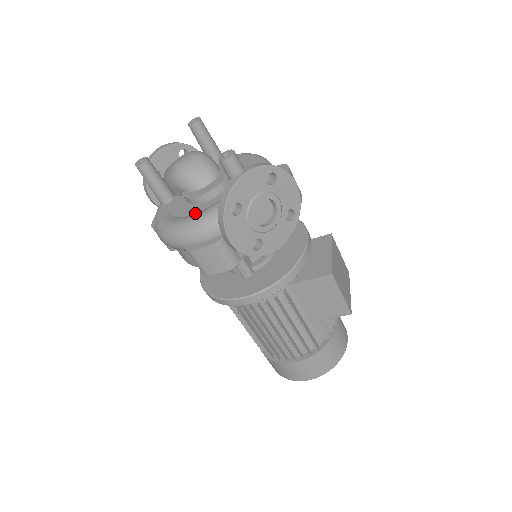
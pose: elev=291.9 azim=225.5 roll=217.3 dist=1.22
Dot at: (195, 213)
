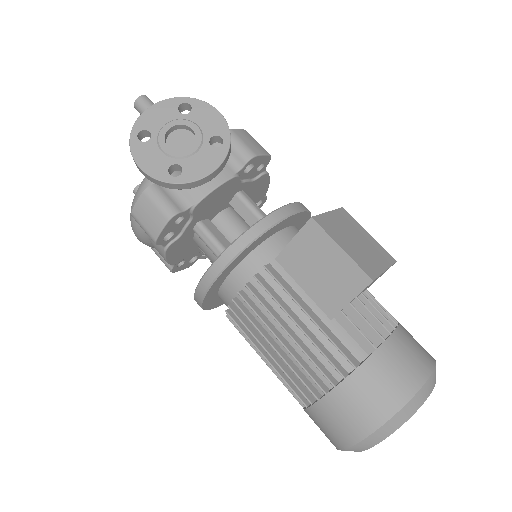
Dot at: occluded
